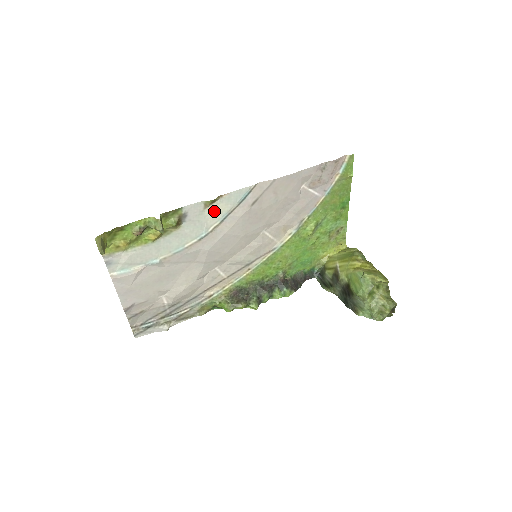
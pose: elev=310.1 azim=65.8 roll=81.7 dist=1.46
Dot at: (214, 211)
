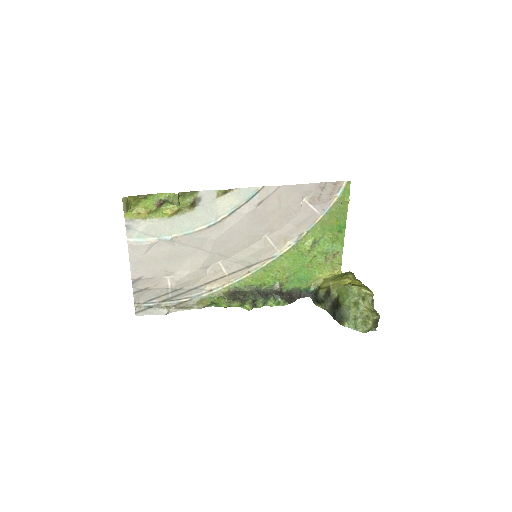
Dot at: (224, 202)
